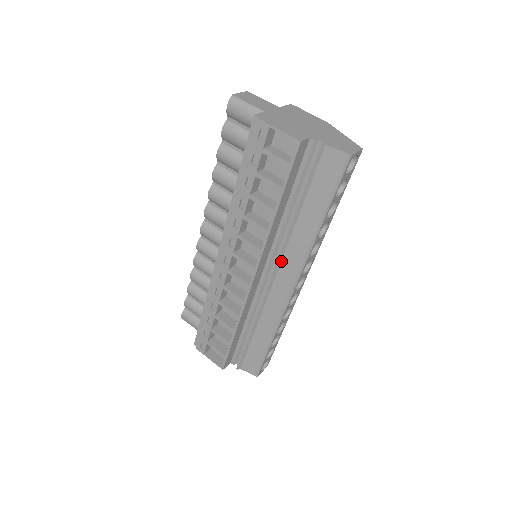
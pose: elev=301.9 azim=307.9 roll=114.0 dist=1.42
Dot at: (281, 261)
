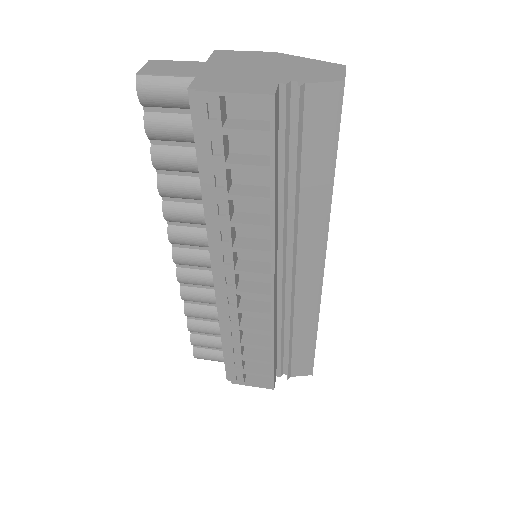
Dot at: (296, 250)
